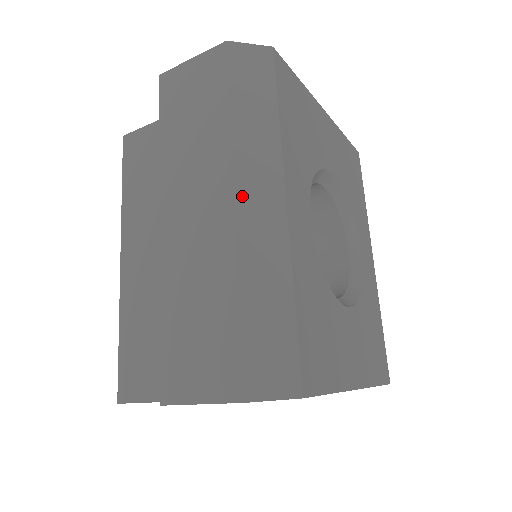
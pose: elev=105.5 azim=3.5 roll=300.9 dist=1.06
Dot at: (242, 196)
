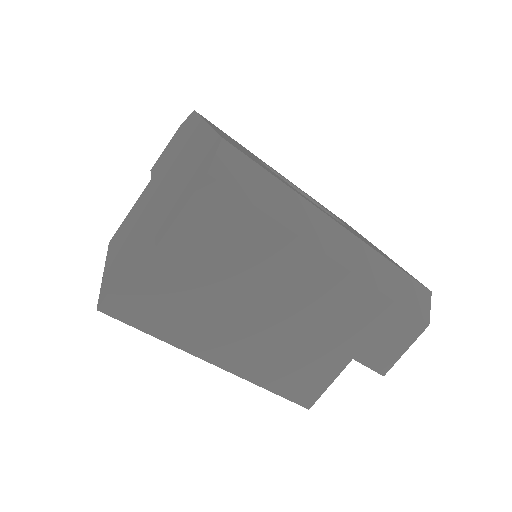
Dot at: (332, 253)
